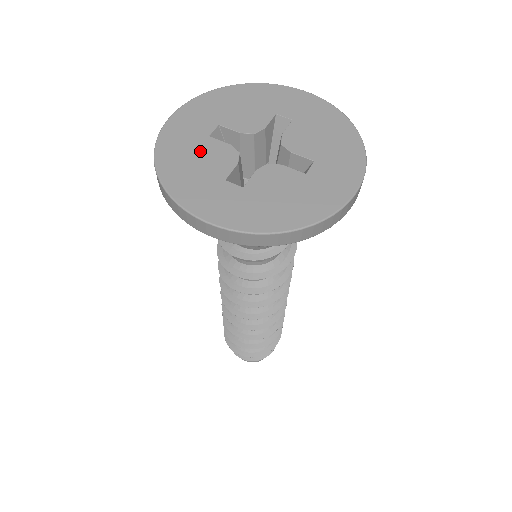
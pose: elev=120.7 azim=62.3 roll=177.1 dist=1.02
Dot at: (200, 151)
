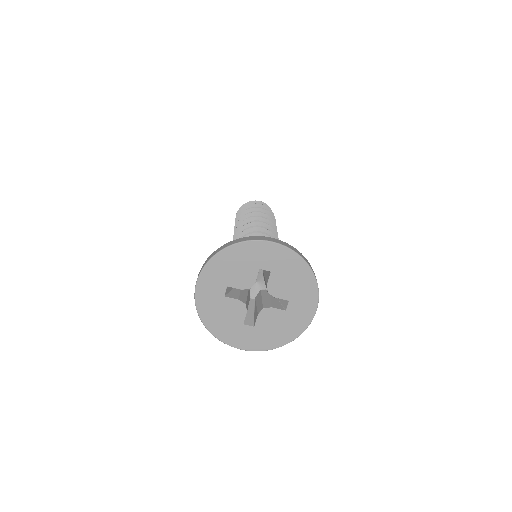
Dot at: (223, 309)
